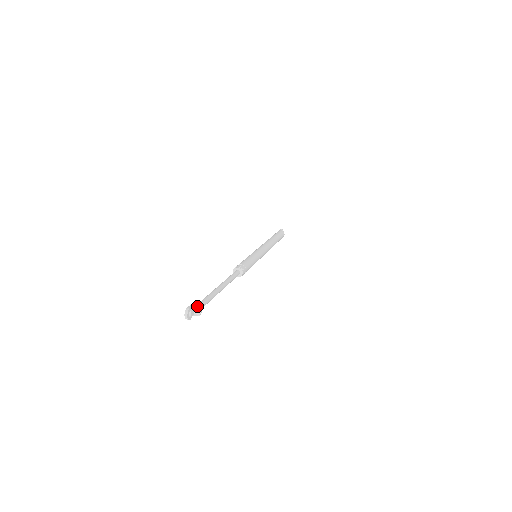
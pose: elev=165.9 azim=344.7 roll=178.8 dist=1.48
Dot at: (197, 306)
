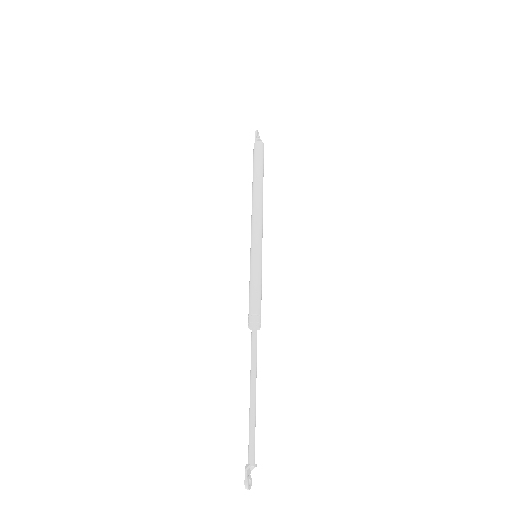
Dot at: (251, 467)
